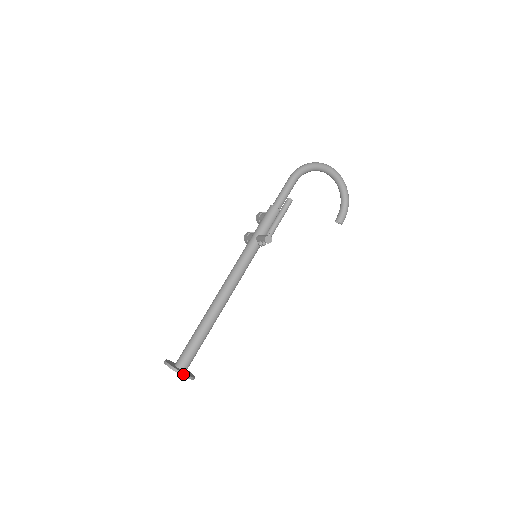
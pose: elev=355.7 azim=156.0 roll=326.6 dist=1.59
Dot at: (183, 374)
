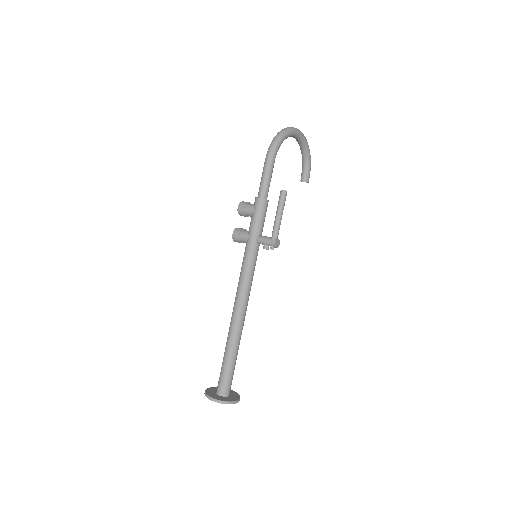
Dot at: (236, 402)
